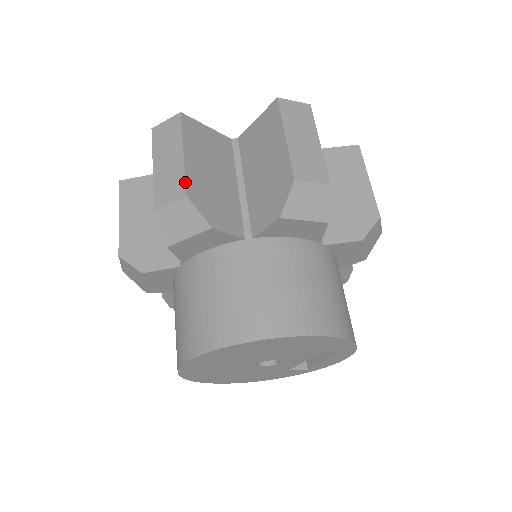
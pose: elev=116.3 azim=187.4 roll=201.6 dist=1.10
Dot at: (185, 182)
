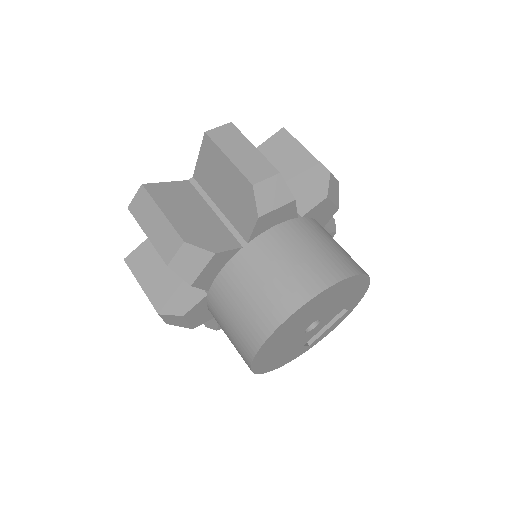
Dot at: occluded
